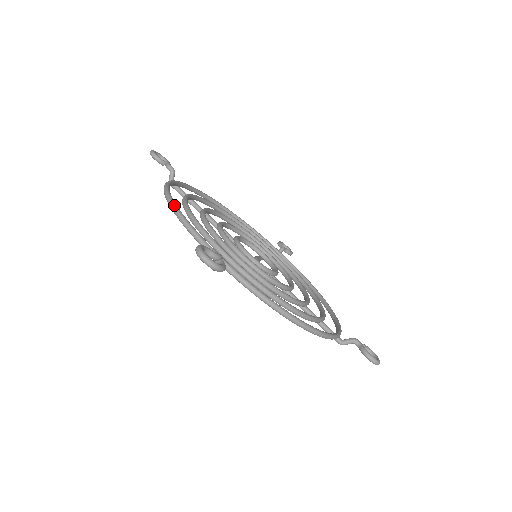
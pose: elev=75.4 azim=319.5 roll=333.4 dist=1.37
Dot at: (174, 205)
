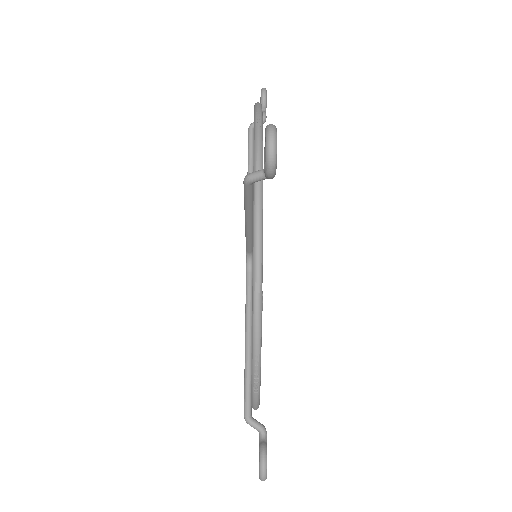
Dot at: (260, 369)
